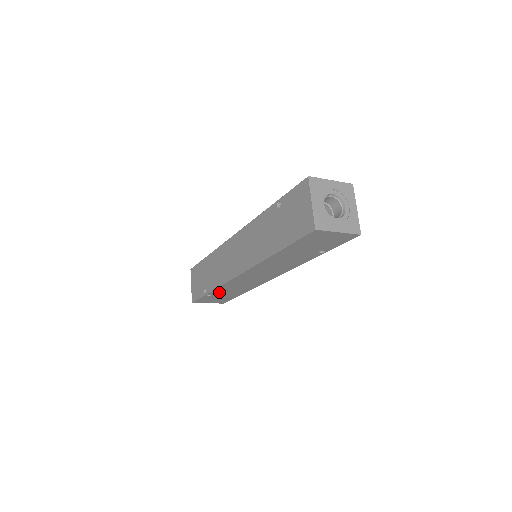
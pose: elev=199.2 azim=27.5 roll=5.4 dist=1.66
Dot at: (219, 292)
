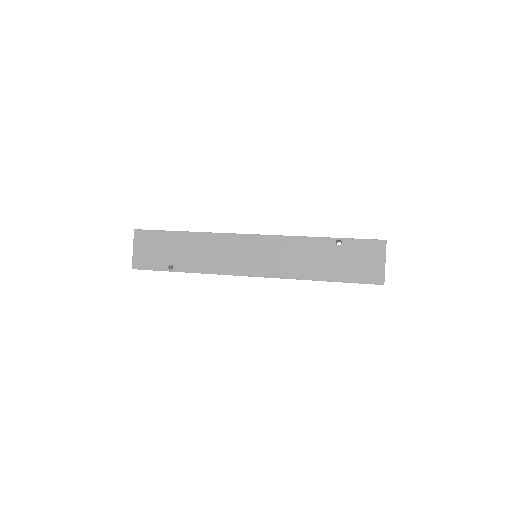
Dot at: occluded
